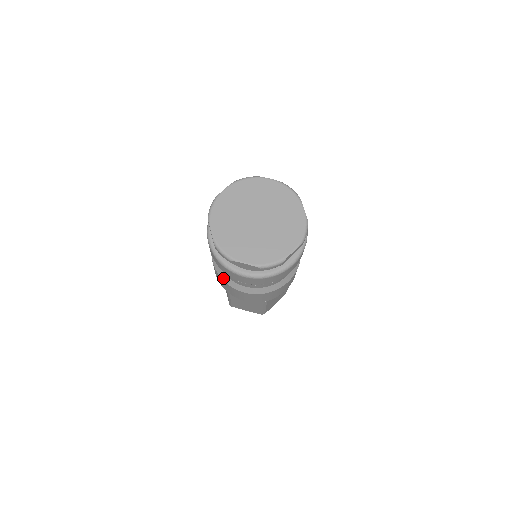
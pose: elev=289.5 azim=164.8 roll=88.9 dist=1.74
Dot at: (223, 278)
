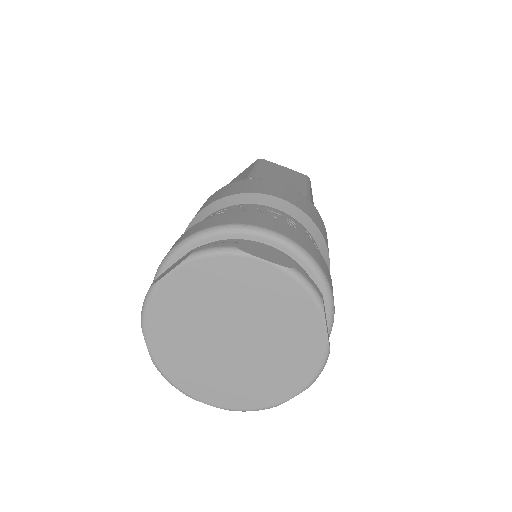
Dot at: occluded
